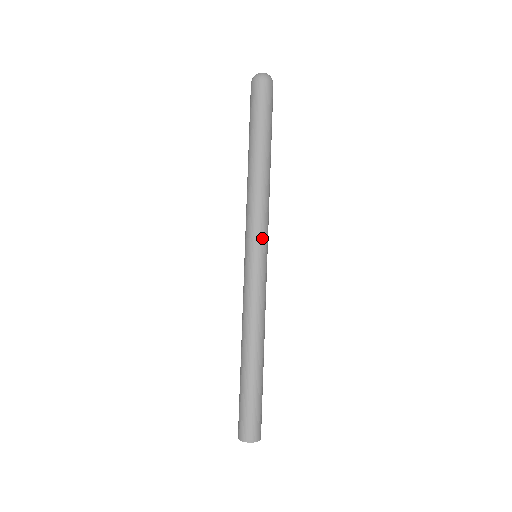
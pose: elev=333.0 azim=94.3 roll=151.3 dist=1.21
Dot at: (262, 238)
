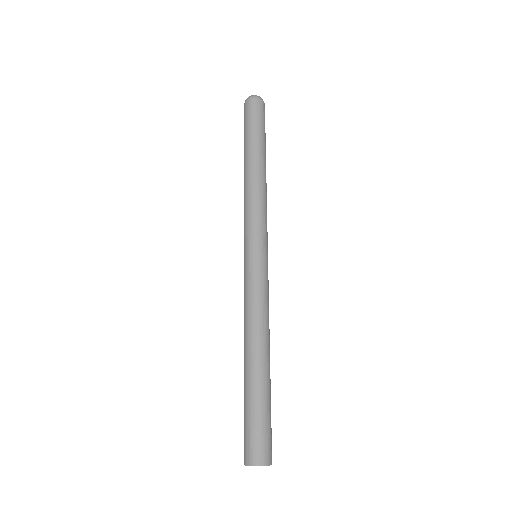
Dot at: (260, 235)
